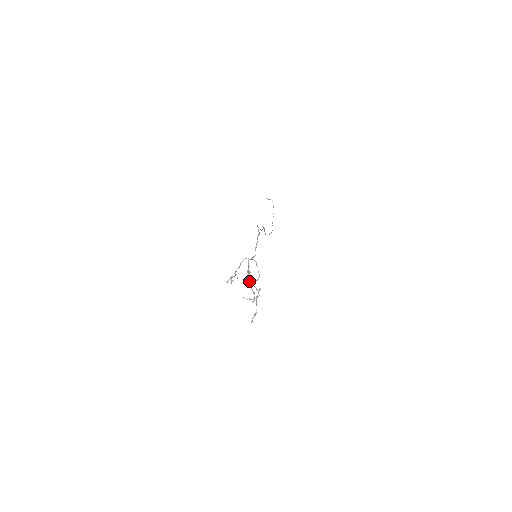
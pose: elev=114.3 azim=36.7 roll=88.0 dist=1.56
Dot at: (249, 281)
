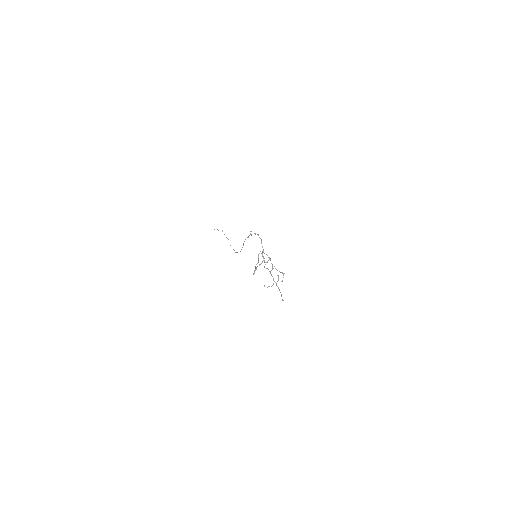
Dot at: occluded
